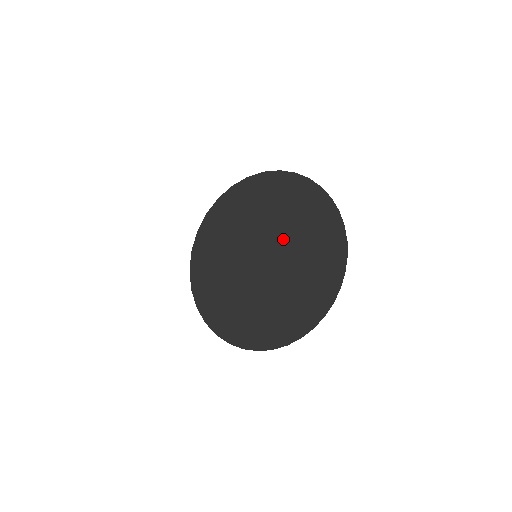
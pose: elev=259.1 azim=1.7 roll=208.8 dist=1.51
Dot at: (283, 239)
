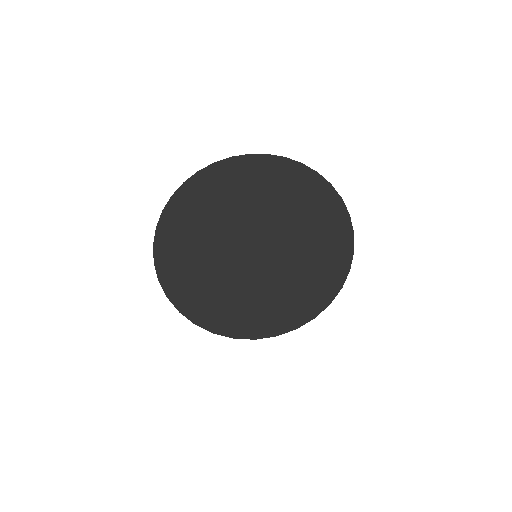
Dot at: (268, 218)
